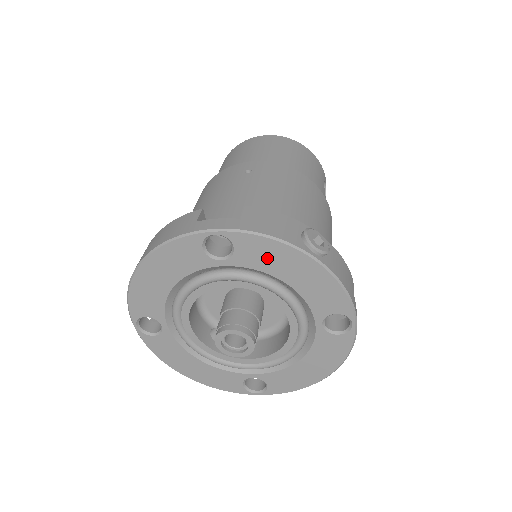
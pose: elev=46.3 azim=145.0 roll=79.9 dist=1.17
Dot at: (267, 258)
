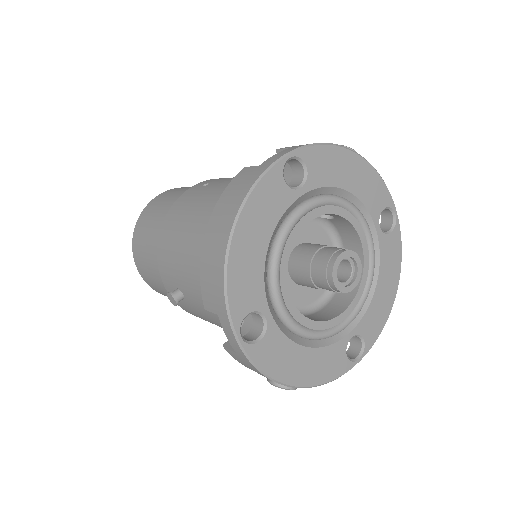
Dot at: (331, 168)
